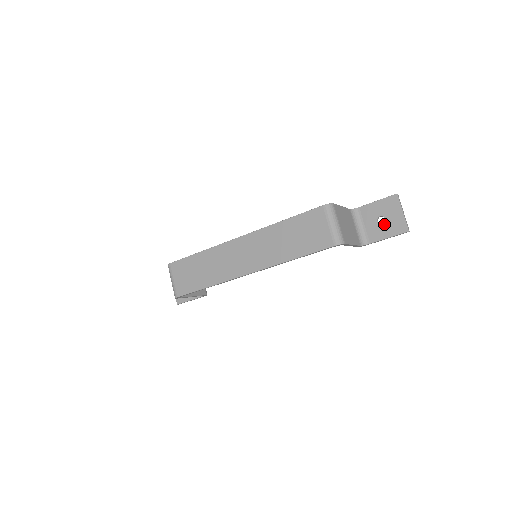
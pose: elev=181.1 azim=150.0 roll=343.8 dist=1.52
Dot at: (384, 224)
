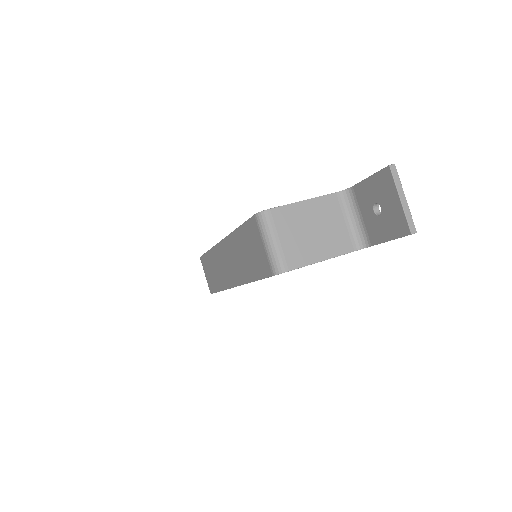
Dot at: (381, 217)
